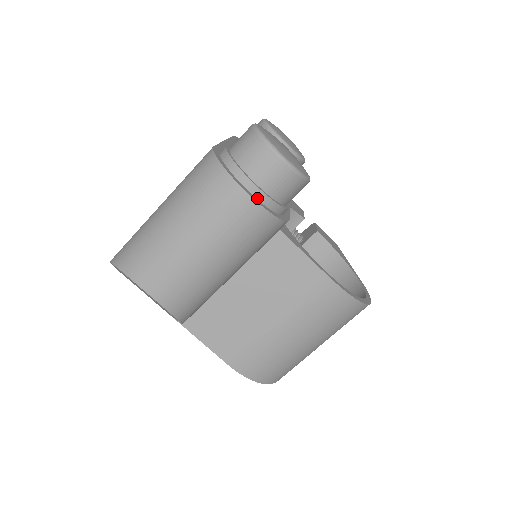
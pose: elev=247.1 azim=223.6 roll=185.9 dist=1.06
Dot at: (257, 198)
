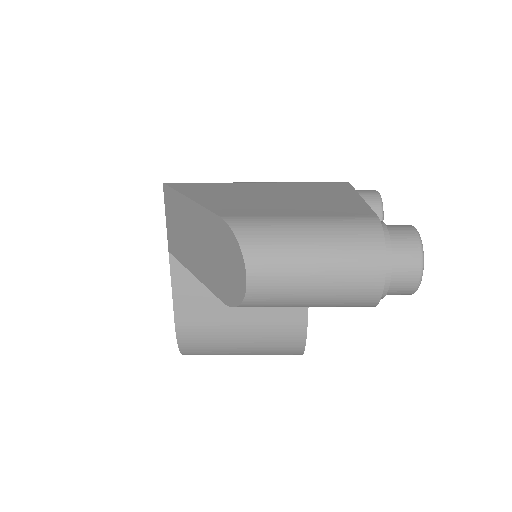
Dot at: (382, 284)
